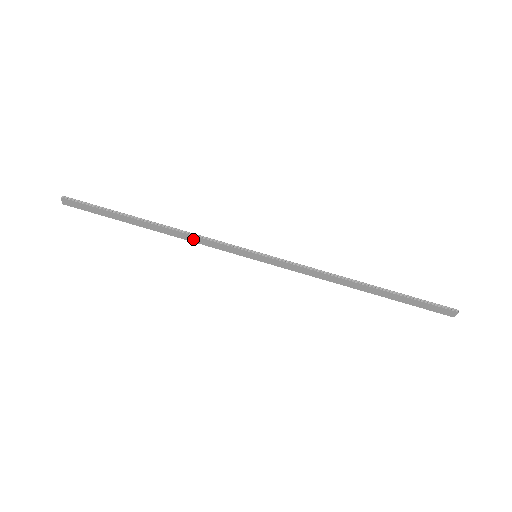
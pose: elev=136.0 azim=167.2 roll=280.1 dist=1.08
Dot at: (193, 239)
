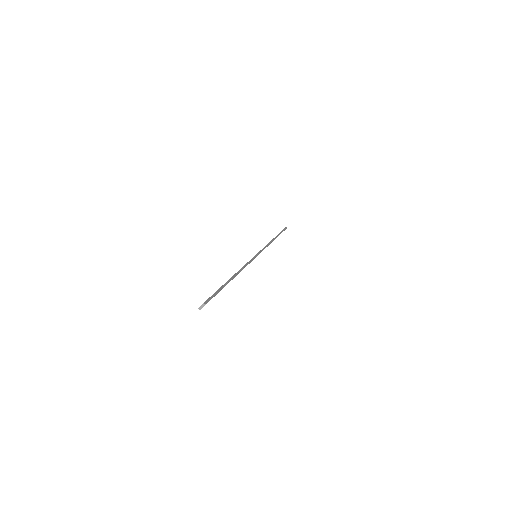
Dot at: occluded
